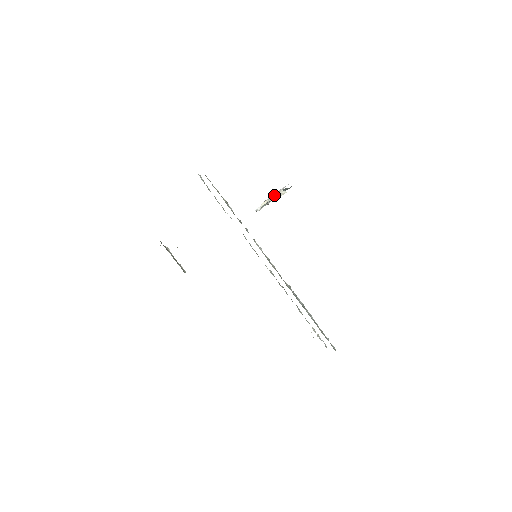
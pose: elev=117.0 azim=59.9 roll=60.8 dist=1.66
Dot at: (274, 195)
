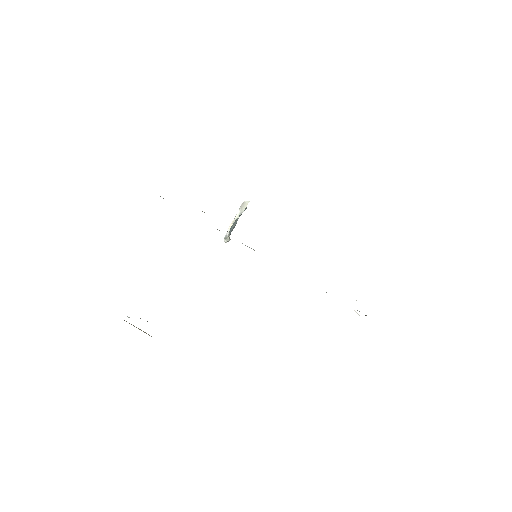
Dot at: occluded
